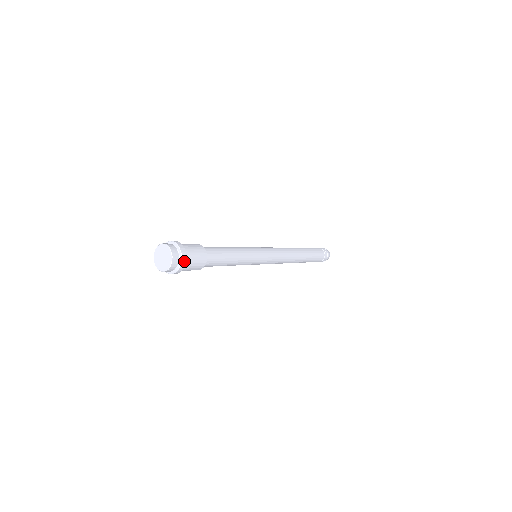
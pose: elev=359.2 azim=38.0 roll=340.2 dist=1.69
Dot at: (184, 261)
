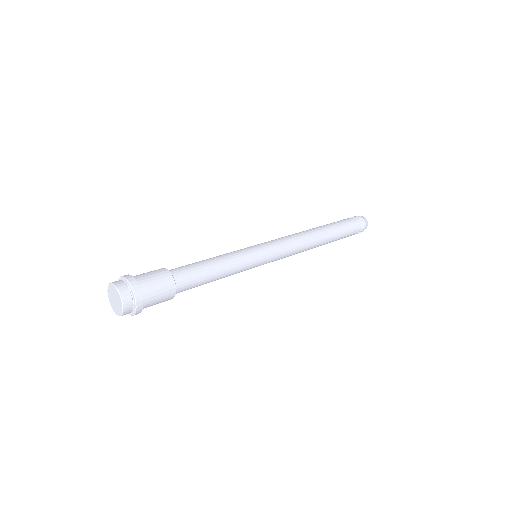
Dot at: (140, 306)
